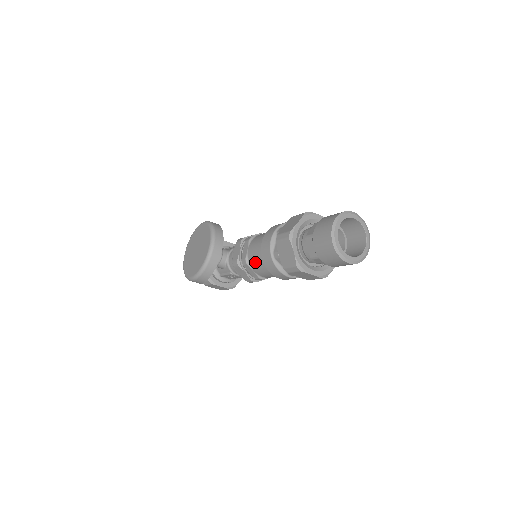
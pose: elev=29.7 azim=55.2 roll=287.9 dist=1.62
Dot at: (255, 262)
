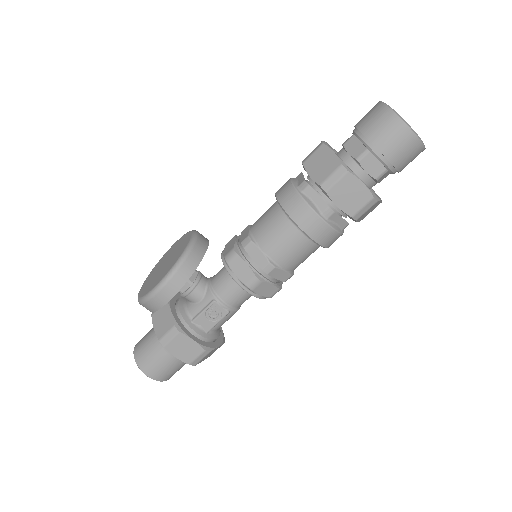
Dot at: (265, 229)
